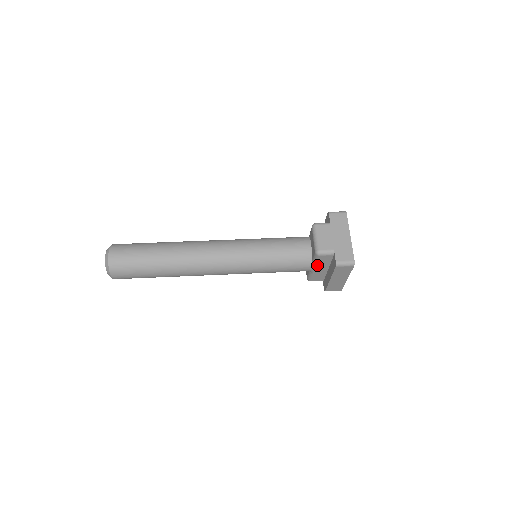
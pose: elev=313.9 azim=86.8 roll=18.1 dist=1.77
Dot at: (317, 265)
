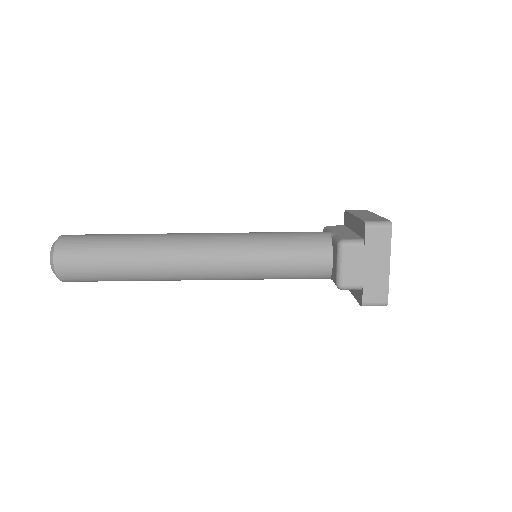
Dot at: occluded
